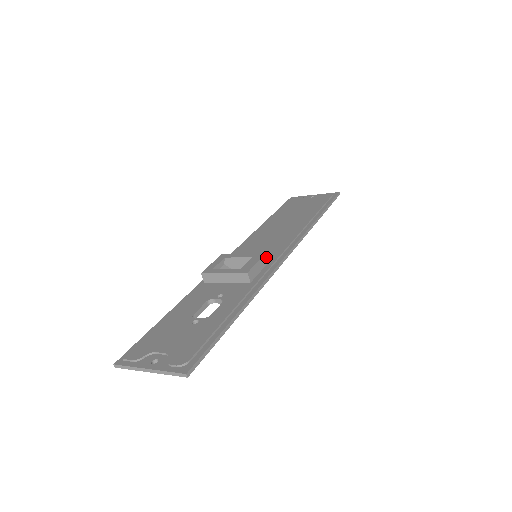
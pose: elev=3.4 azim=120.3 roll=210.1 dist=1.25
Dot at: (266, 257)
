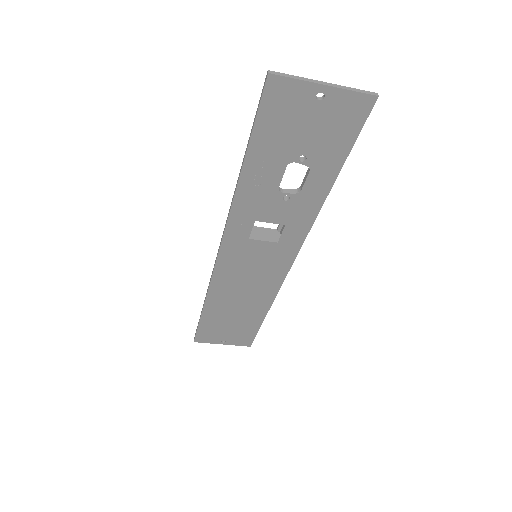
Dot at: occluded
